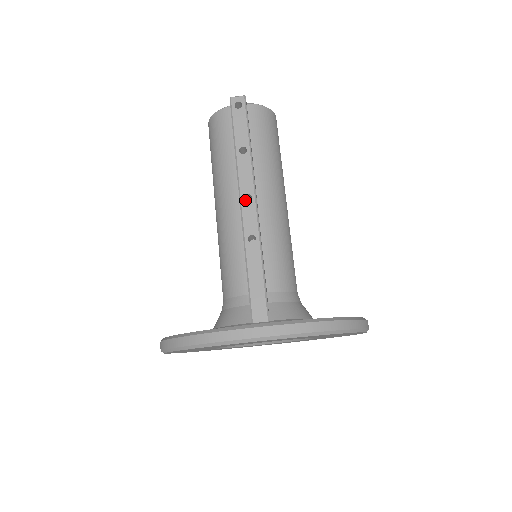
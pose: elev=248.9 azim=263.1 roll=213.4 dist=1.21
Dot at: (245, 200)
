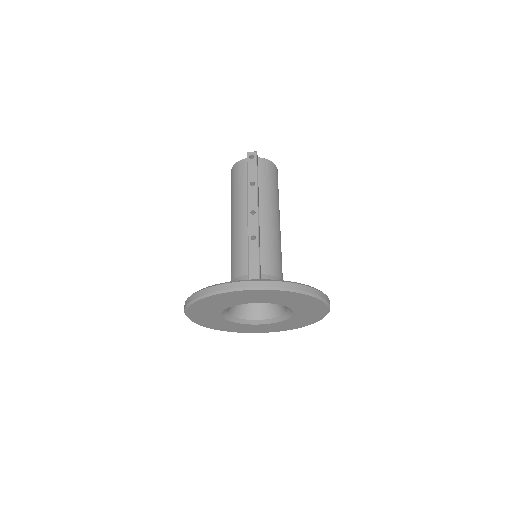
Dot at: occluded
